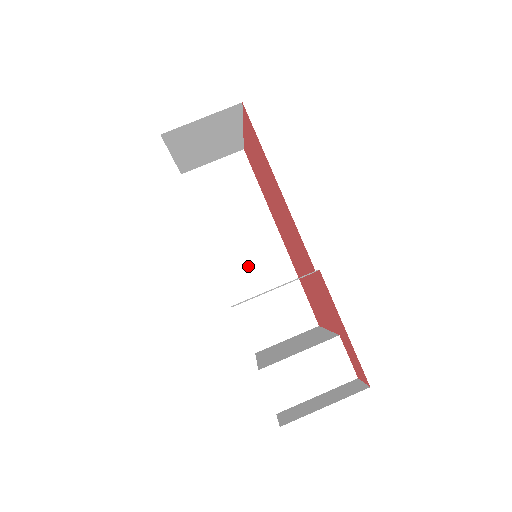
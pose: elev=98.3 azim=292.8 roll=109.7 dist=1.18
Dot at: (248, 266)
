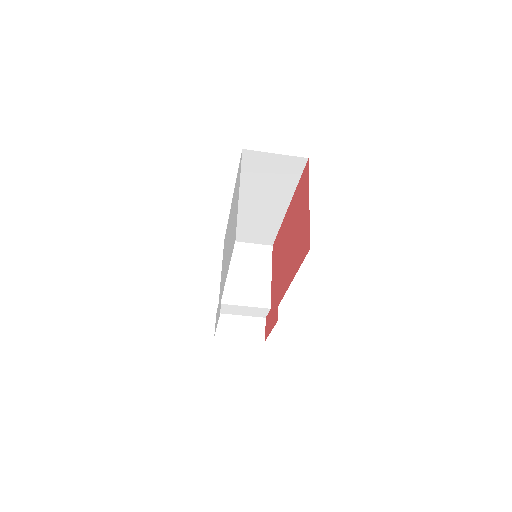
Dot at: (252, 211)
